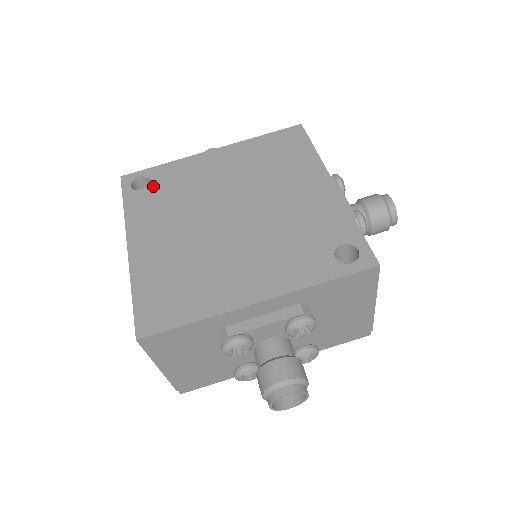
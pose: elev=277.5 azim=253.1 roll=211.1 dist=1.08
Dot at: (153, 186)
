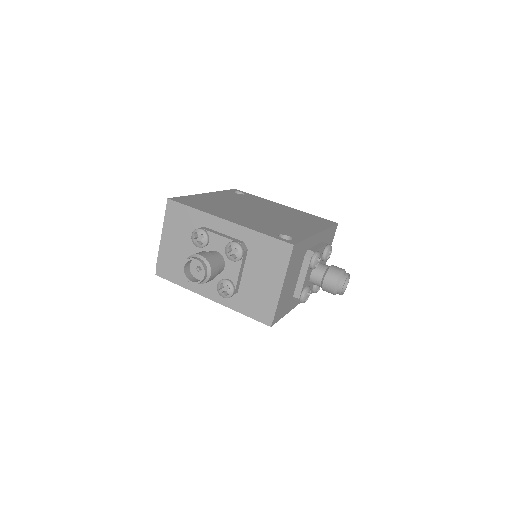
Dot at: (243, 195)
